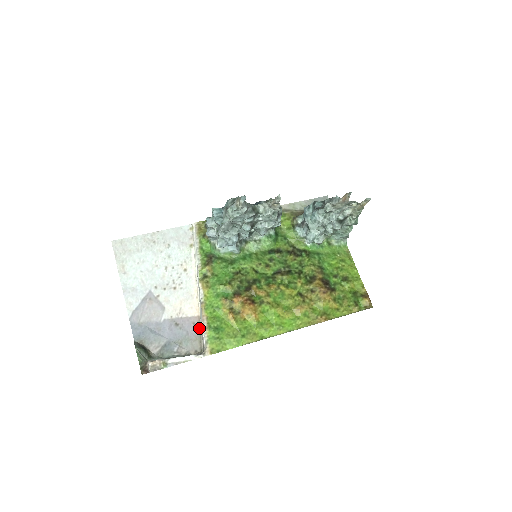
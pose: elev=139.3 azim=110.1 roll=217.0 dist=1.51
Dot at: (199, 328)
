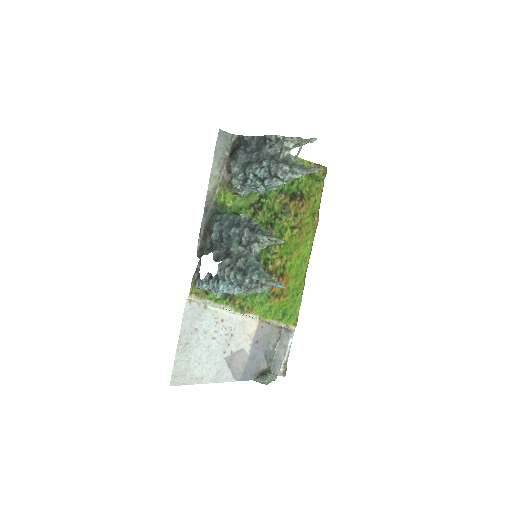
Dot at: (267, 324)
